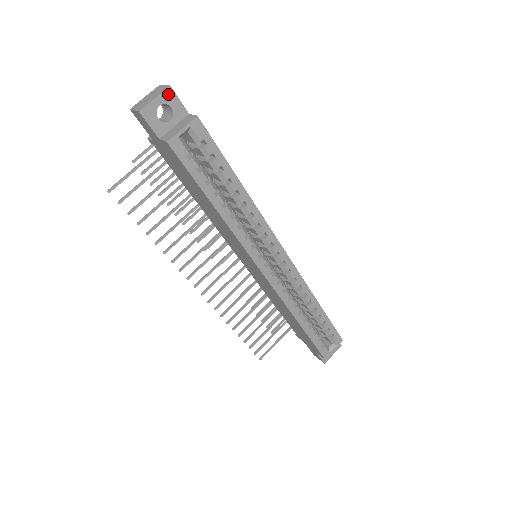
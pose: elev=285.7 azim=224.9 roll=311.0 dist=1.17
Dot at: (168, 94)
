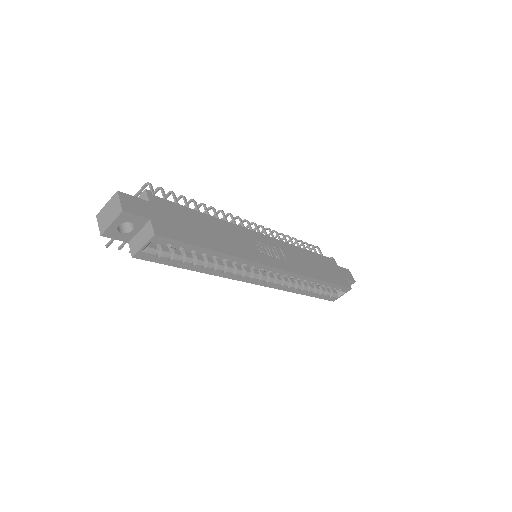
Dot at: (123, 216)
